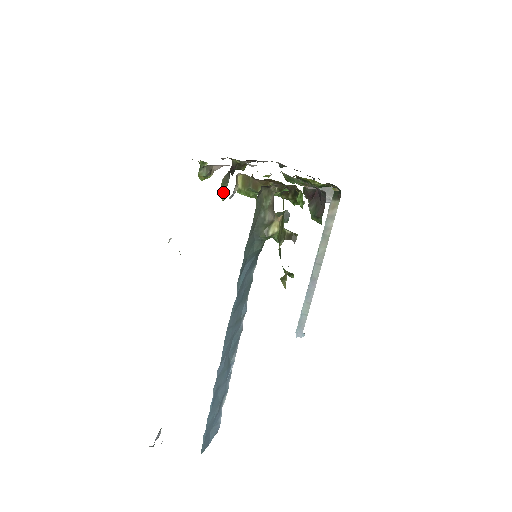
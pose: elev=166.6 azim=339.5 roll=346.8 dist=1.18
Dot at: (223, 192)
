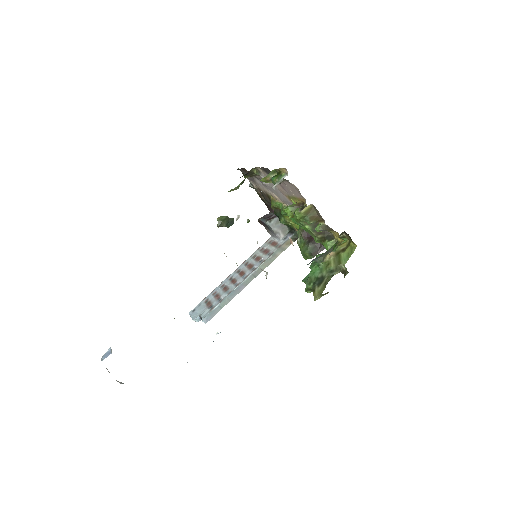
Dot at: (238, 188)
